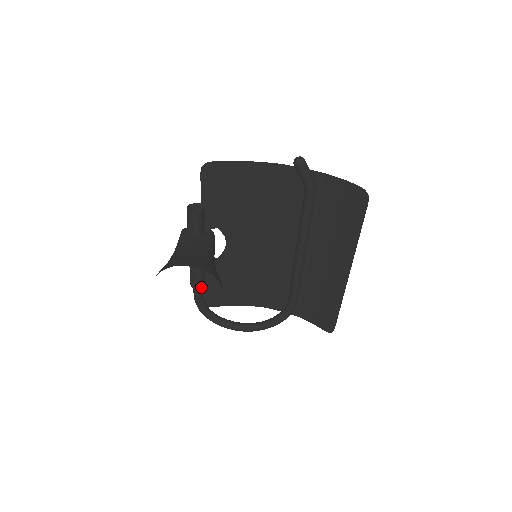
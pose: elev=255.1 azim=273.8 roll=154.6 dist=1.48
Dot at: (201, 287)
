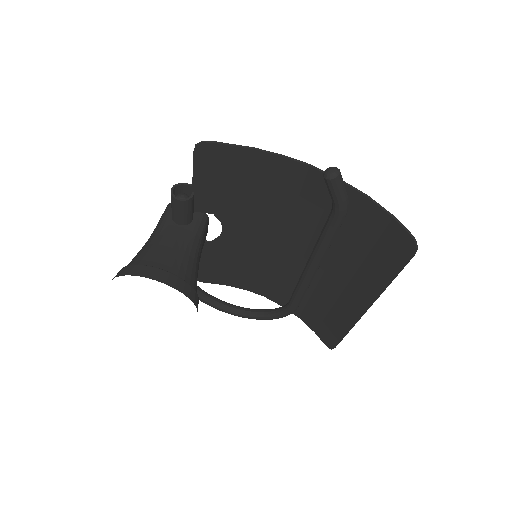
Dot at: occluded
